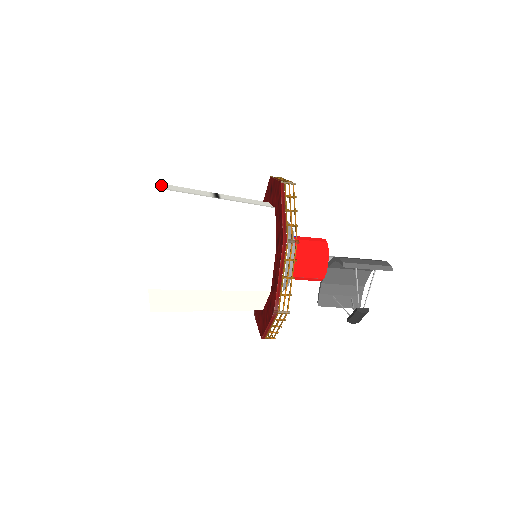
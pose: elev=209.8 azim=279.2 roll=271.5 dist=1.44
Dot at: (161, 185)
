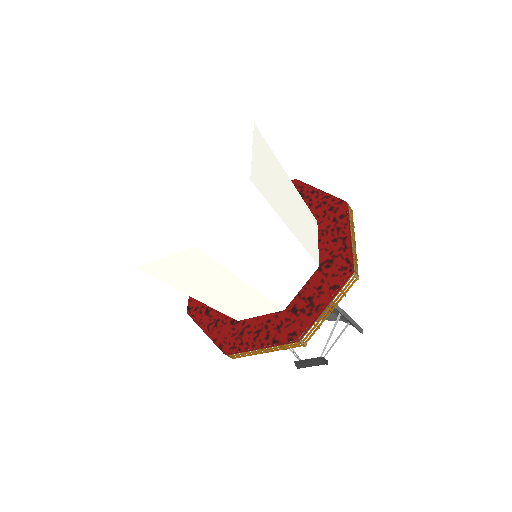
Dot at: (229, 114)
